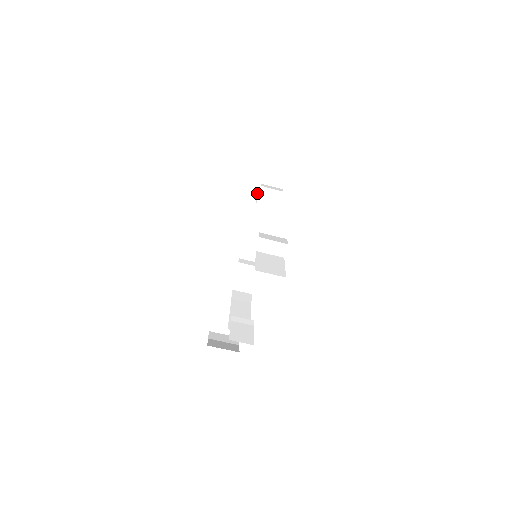
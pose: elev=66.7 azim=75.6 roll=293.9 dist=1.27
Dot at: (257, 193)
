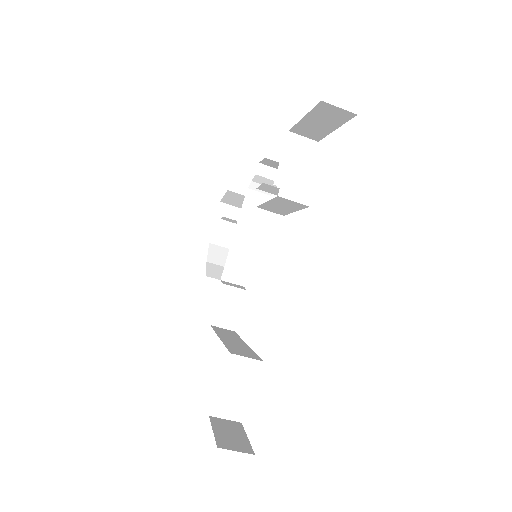
Dot at: (288, 138)
